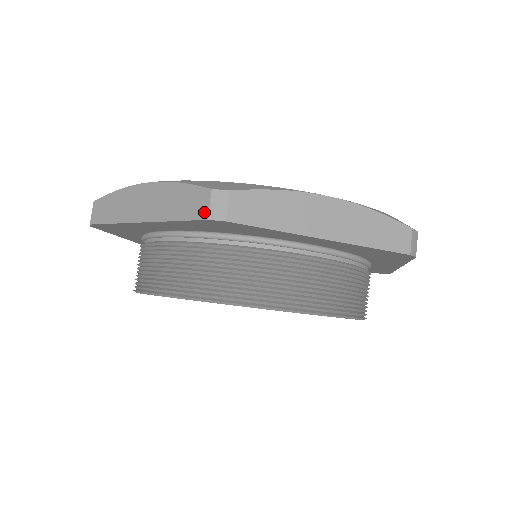
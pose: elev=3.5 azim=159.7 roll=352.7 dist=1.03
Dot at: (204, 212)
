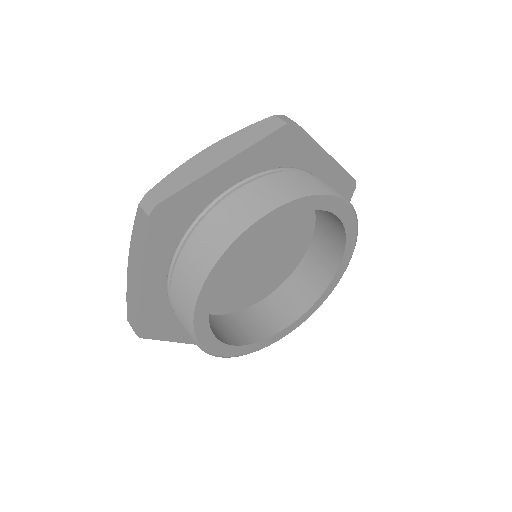
Dot at: (145, 217)
